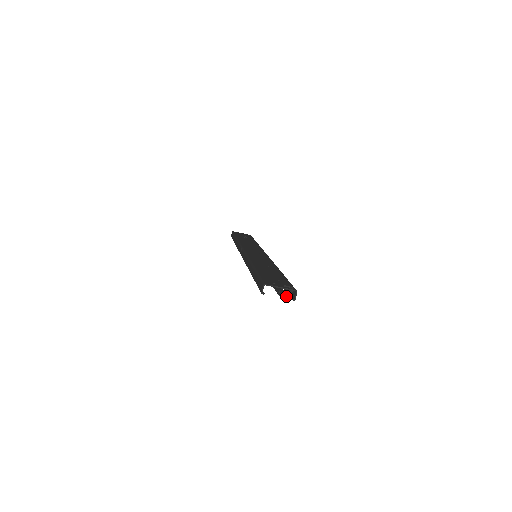
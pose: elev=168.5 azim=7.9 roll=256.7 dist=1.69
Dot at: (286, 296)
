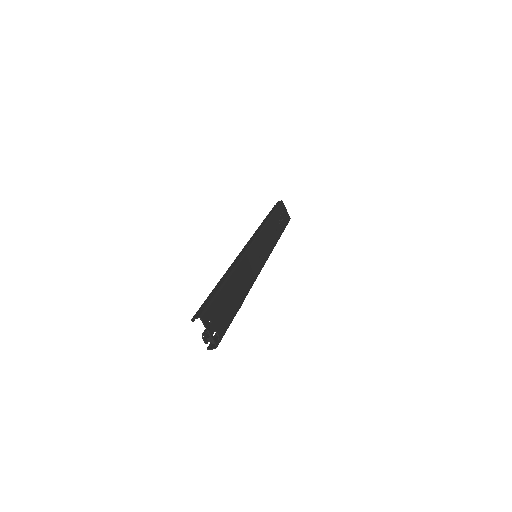
Dot at: occluded
